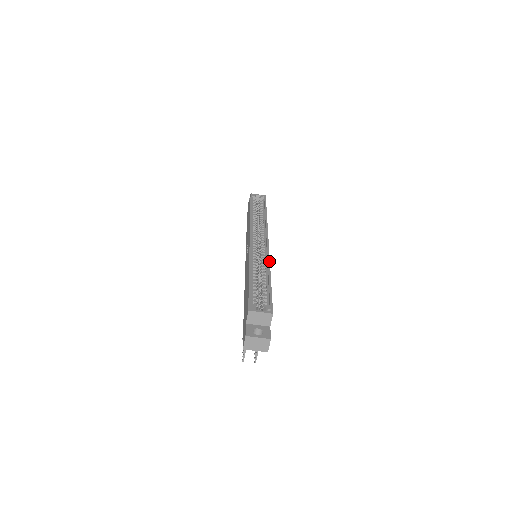
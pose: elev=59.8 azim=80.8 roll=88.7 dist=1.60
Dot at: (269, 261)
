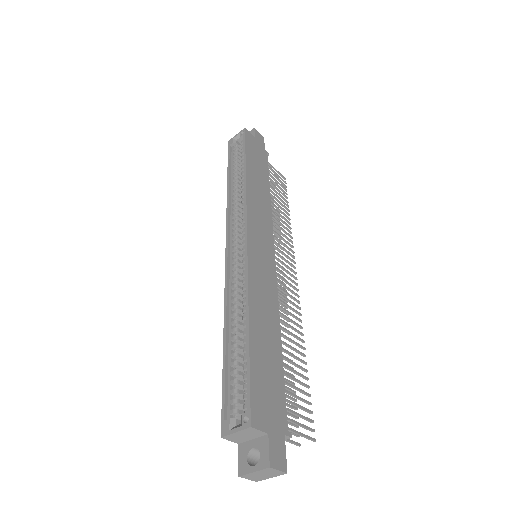
Dot at: (247, 288)
